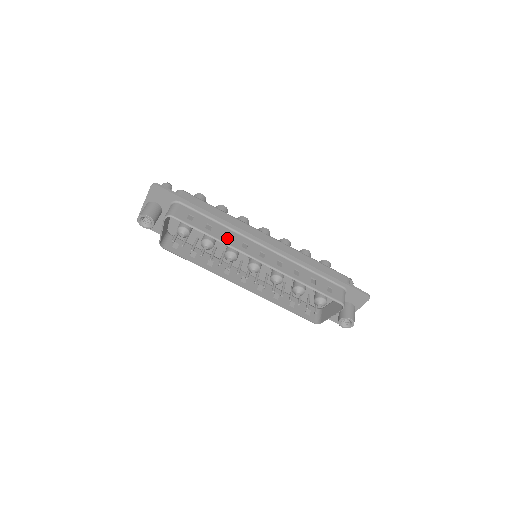
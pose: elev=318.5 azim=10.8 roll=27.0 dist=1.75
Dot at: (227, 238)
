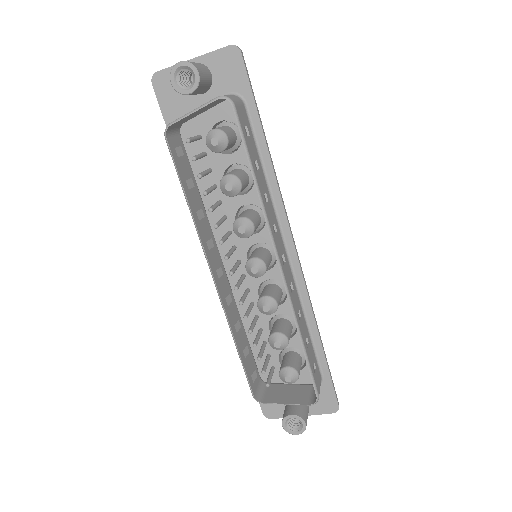
Dot at: (265, 200)
